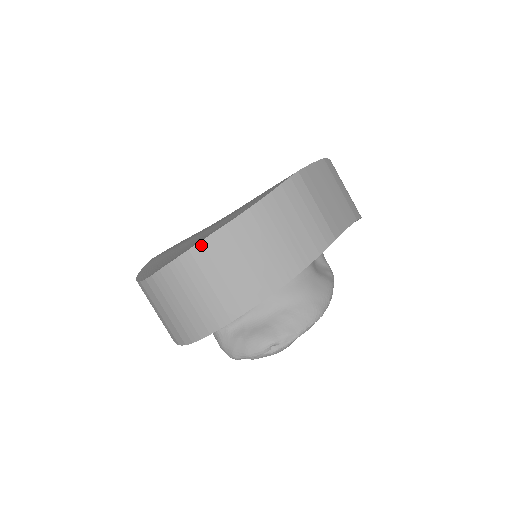
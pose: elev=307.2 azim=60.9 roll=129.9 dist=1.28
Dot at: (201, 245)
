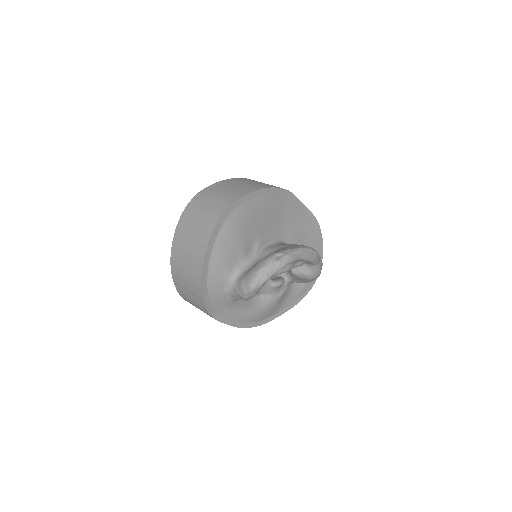
Dot at: (205, 189)
